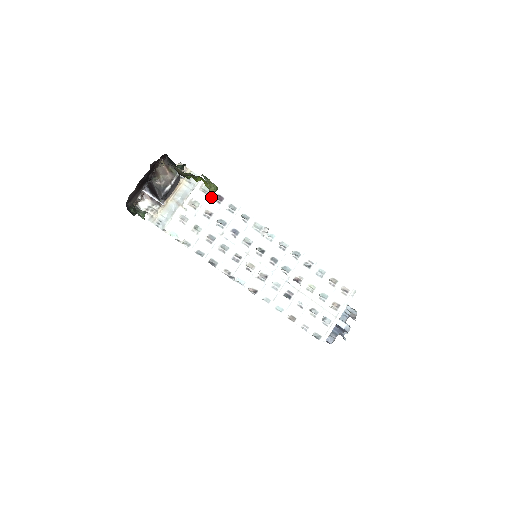
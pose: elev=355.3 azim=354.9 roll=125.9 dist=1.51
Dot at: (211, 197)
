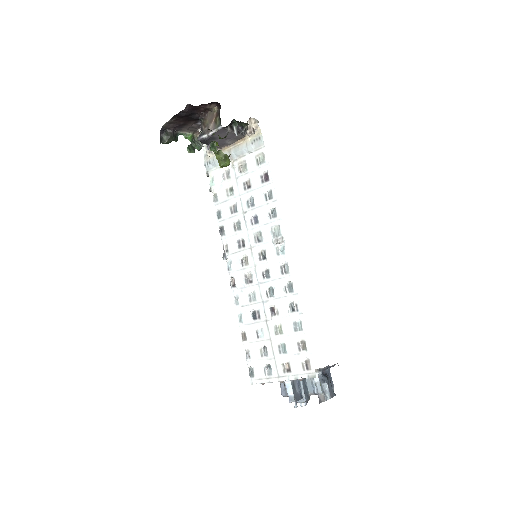
Dot at: (260, 171)
